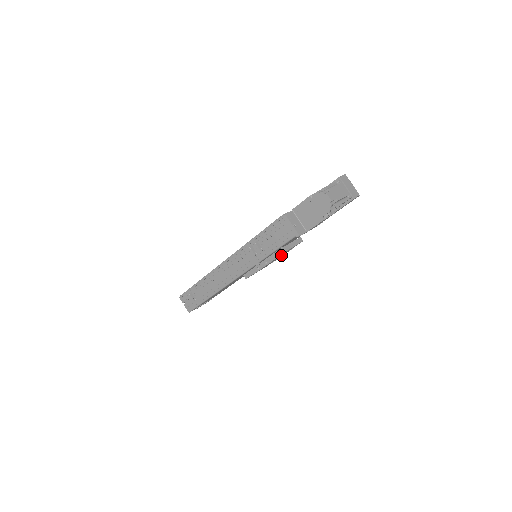
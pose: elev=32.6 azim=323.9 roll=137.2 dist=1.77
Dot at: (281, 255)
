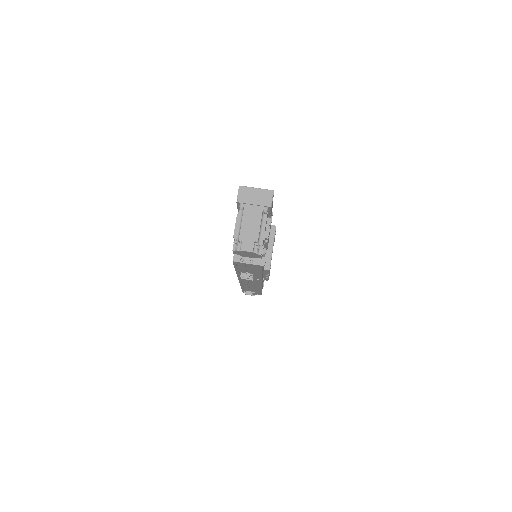
Dot at: occluded
